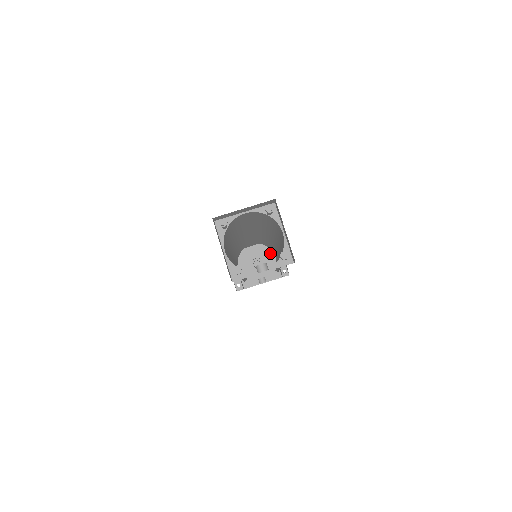
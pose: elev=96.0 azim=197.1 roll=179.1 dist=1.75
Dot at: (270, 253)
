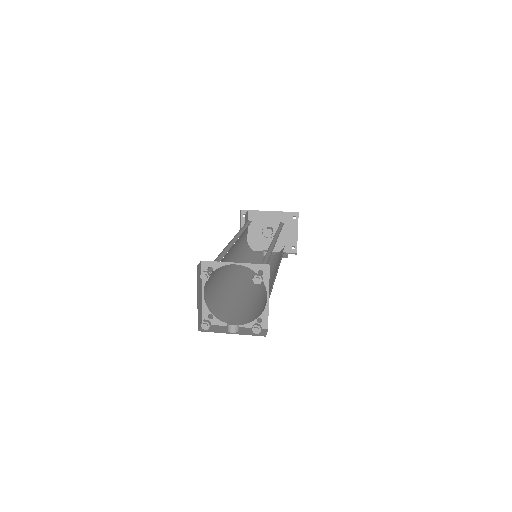
Dot at: (286, 225)
